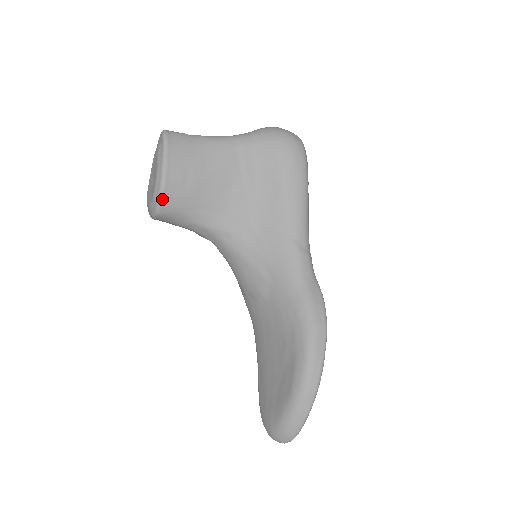
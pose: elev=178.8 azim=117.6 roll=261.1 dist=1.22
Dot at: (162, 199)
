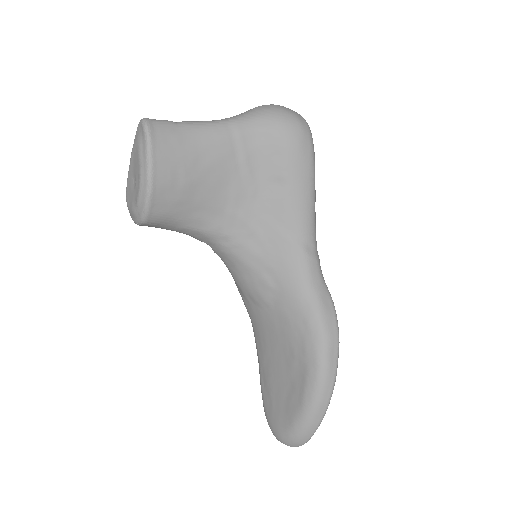
Dot at: (149, 207)
